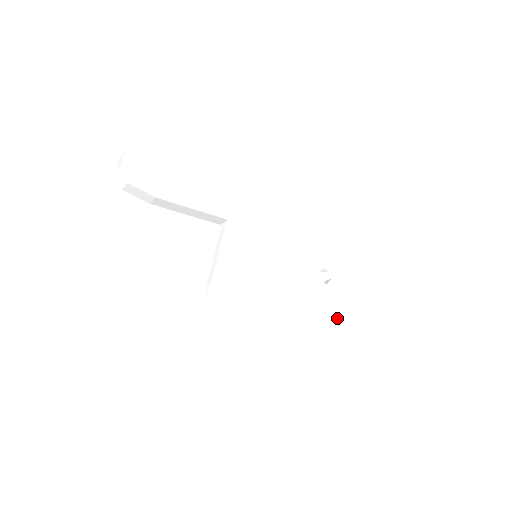
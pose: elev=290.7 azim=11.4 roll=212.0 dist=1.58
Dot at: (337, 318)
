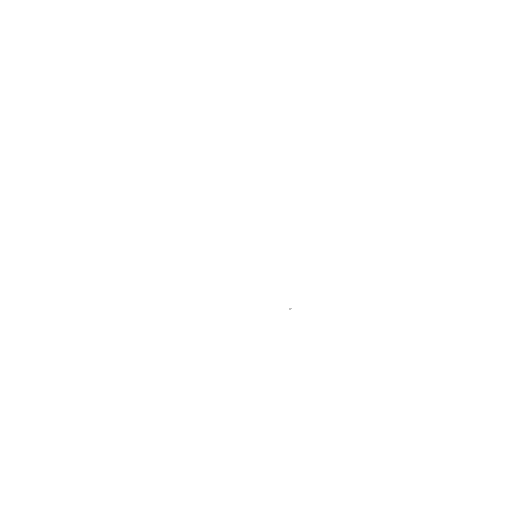
Dot at: occluded
